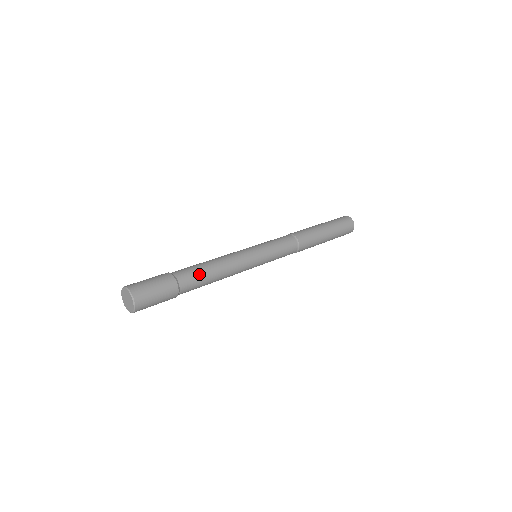
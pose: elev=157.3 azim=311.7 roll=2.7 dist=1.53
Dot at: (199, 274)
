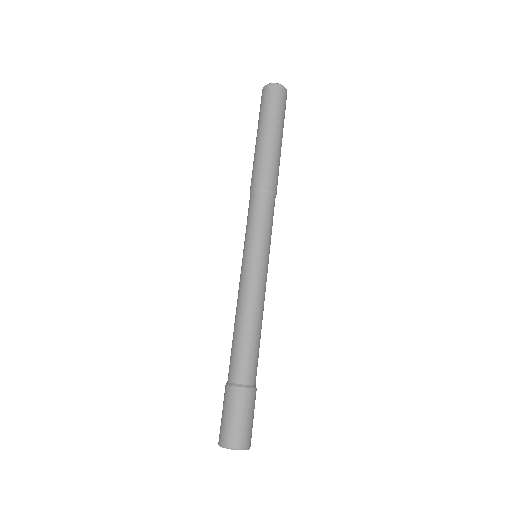
Dot at: occluded
